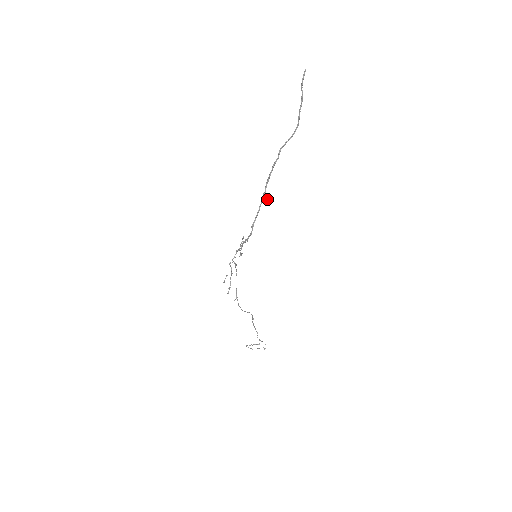
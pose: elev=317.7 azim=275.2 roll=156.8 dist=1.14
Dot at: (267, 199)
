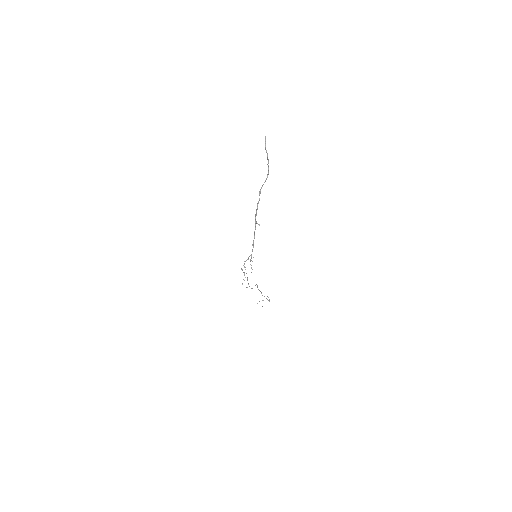
Dot at: (258, 224)
